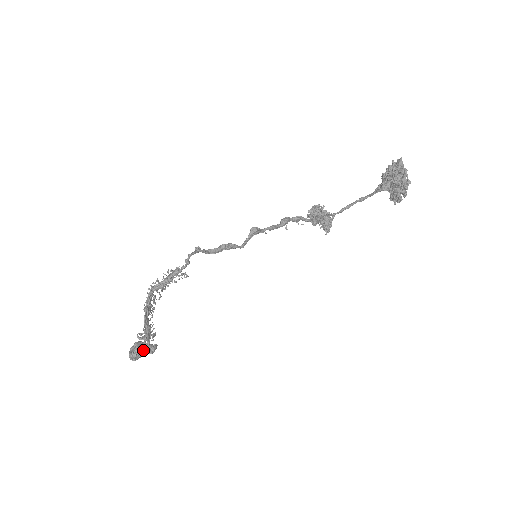
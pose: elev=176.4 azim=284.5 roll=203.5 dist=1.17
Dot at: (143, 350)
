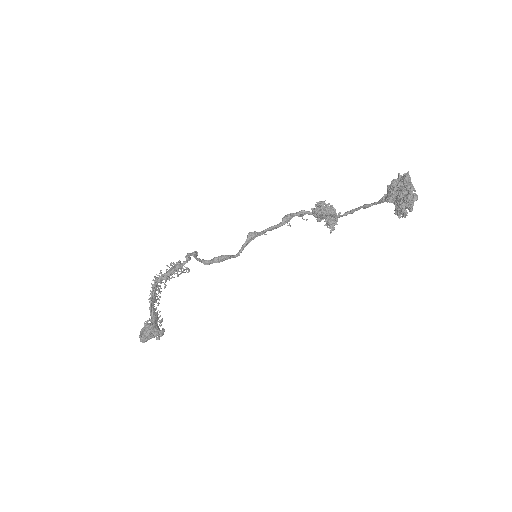
Dot at: (152, 333)
